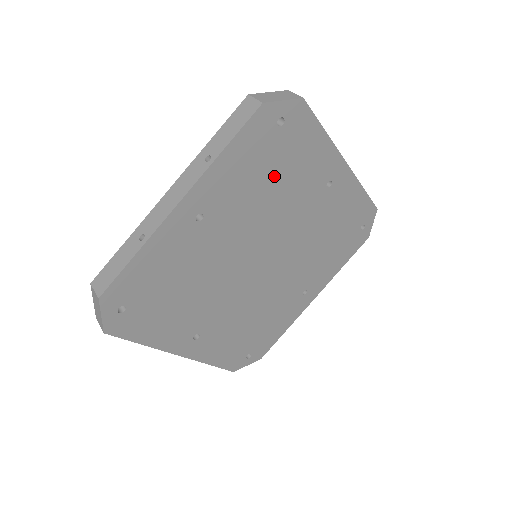
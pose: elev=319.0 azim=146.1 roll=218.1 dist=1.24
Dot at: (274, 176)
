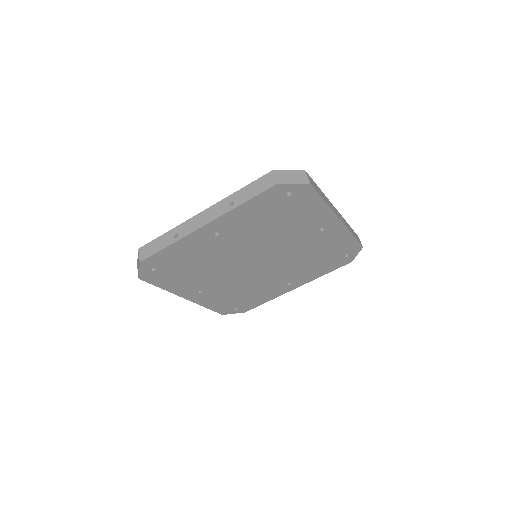
Dot at: (278, 220)
